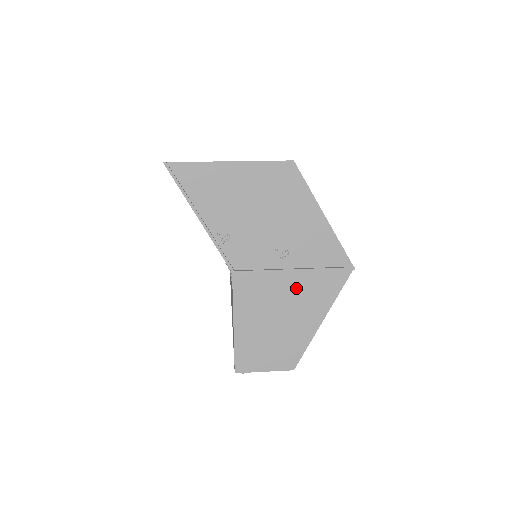
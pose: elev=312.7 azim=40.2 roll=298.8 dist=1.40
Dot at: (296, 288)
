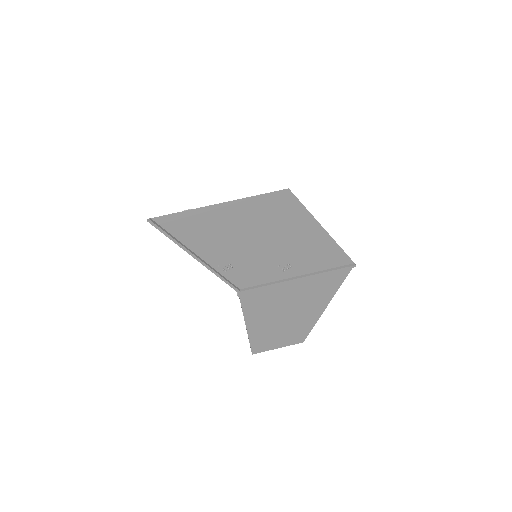
Dot at: (300, 290)
